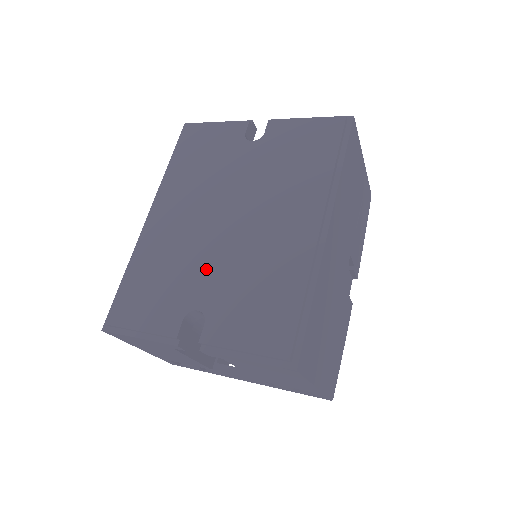
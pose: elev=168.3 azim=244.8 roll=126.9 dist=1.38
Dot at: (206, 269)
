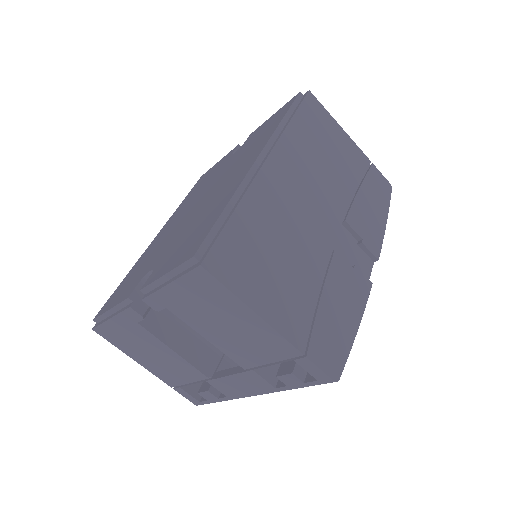
Dot at: (170, 241)
